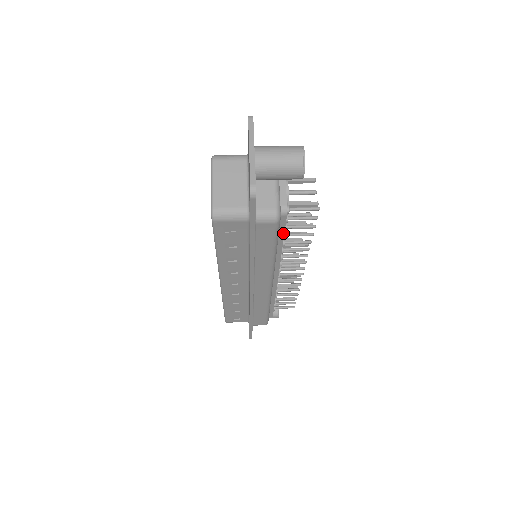
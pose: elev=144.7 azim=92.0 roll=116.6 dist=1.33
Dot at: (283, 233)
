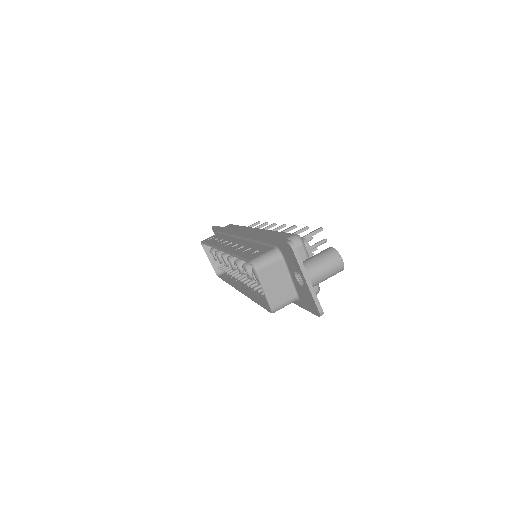
Dot at: occluded
